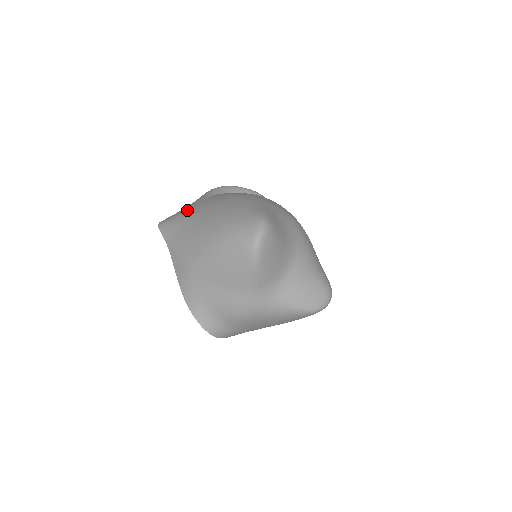
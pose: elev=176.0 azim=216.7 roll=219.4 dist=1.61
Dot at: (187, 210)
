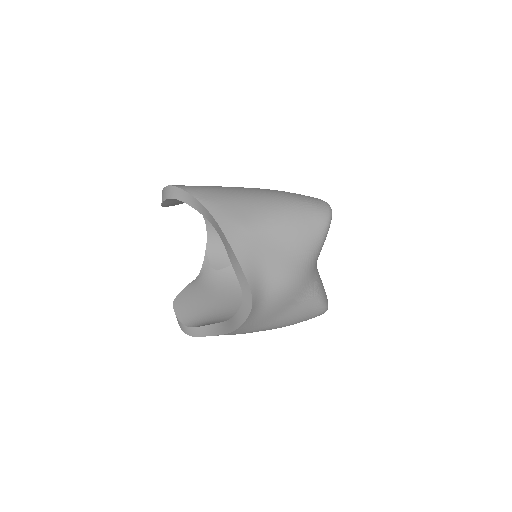
Dot at: occluded
